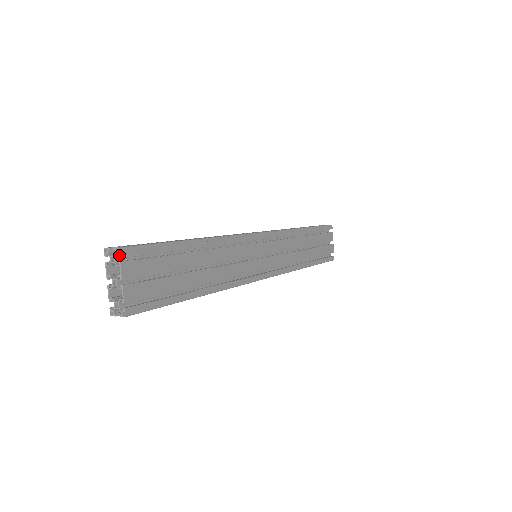
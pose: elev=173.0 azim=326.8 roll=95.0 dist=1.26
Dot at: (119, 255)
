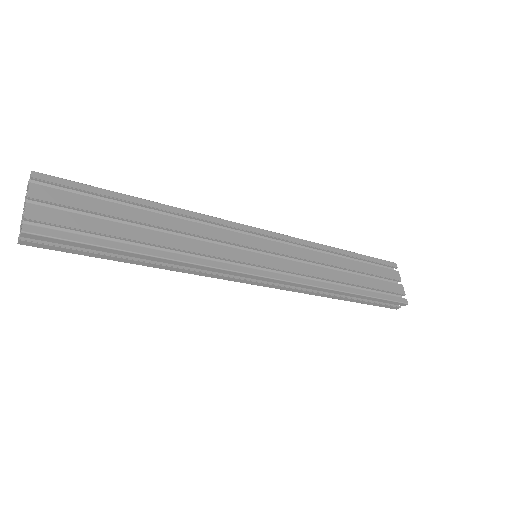
Dot at: (30, 177)
